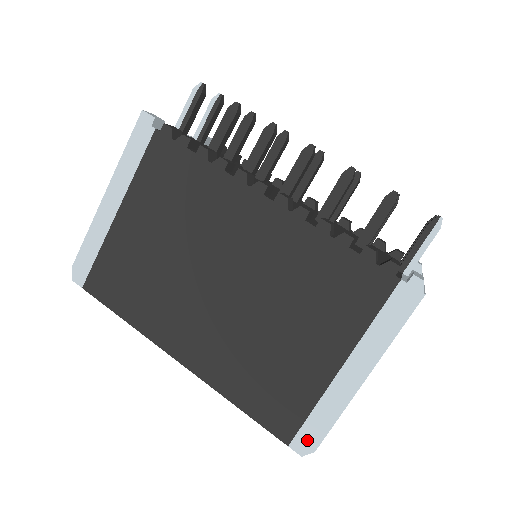
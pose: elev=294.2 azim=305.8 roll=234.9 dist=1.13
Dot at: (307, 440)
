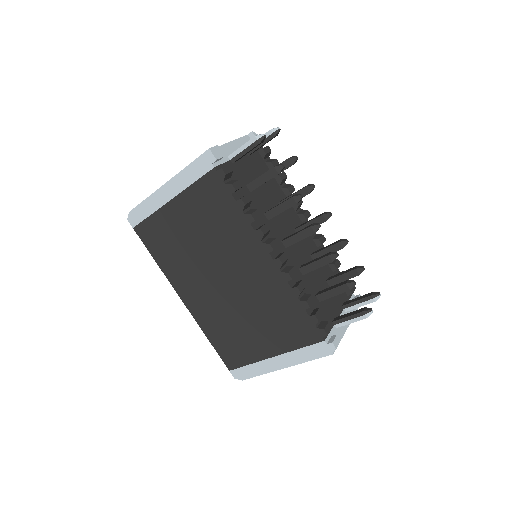
Dot at: (240, 374)
